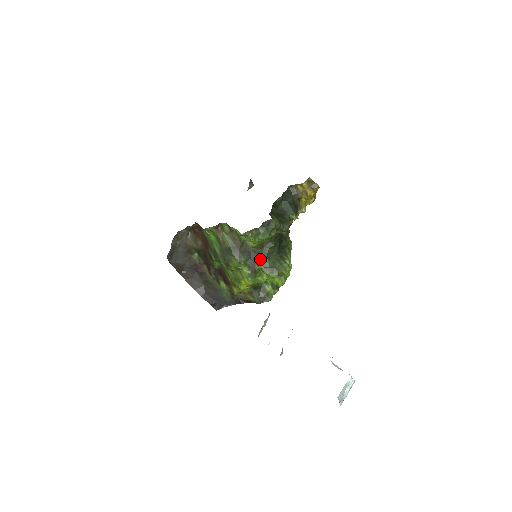
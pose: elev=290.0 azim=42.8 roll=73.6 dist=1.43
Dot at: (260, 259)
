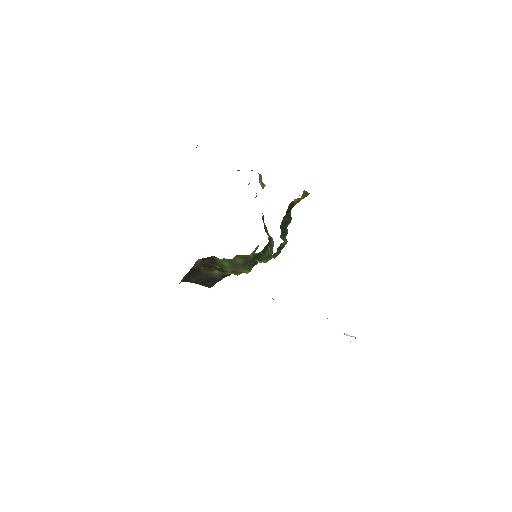
Dot at: (259, 257)
